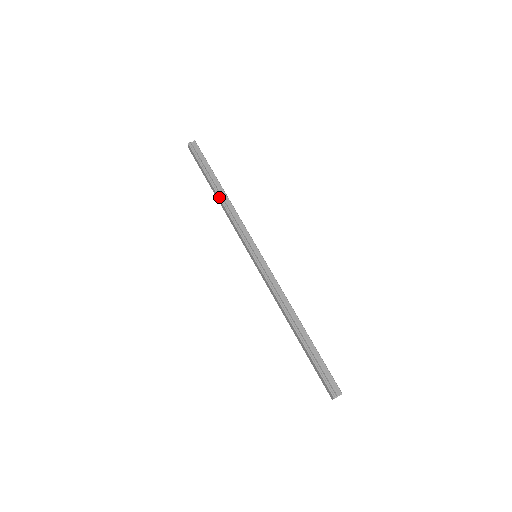
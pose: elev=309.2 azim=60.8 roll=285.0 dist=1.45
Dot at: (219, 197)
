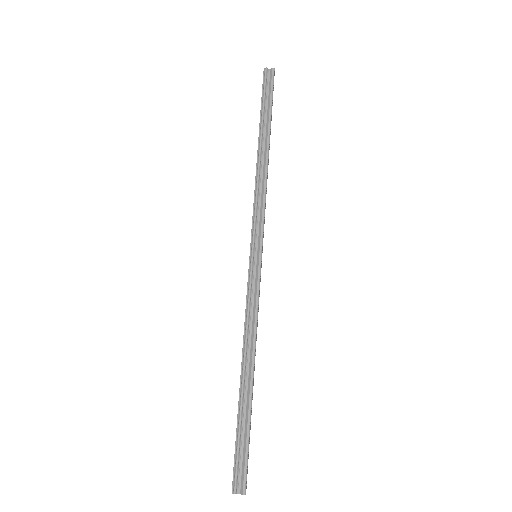
Dot at: (257, 157)
